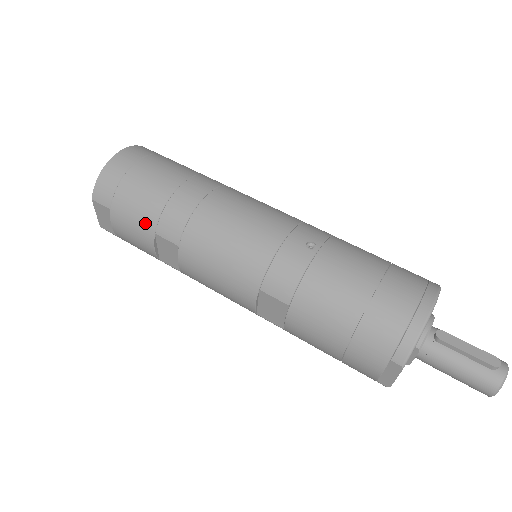
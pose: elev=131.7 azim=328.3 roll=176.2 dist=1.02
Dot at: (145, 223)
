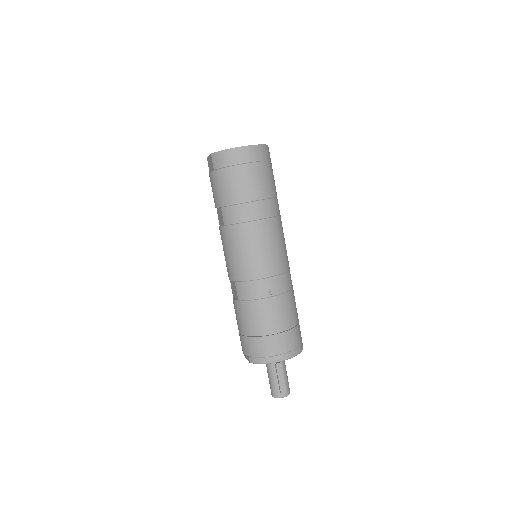
Dot at: (221, 198)
